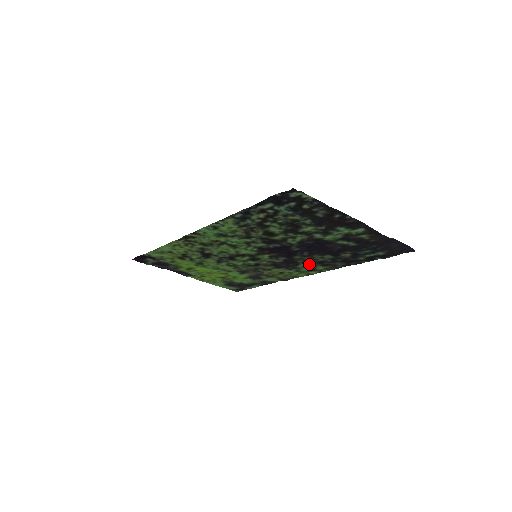
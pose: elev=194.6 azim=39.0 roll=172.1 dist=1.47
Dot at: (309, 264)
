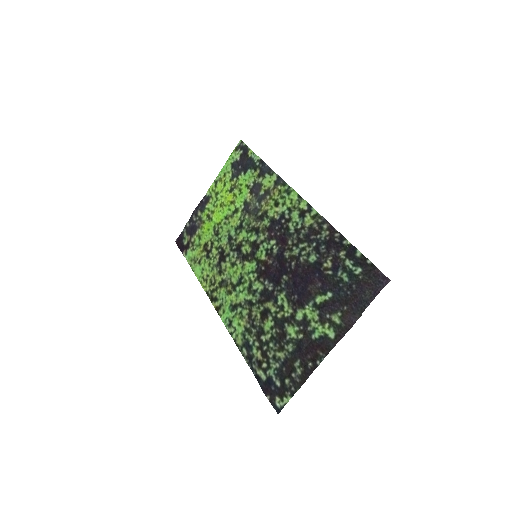
Dot at: (298, 232)
